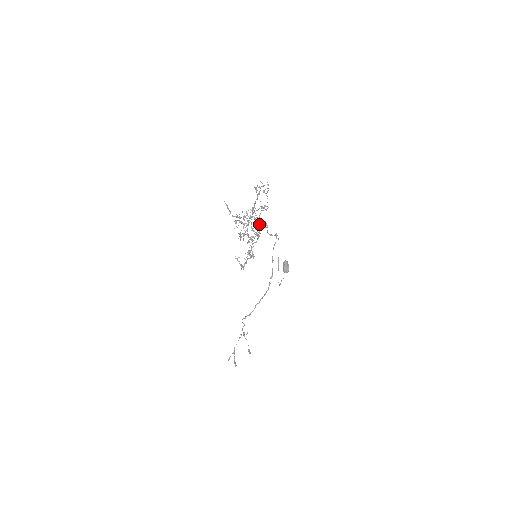
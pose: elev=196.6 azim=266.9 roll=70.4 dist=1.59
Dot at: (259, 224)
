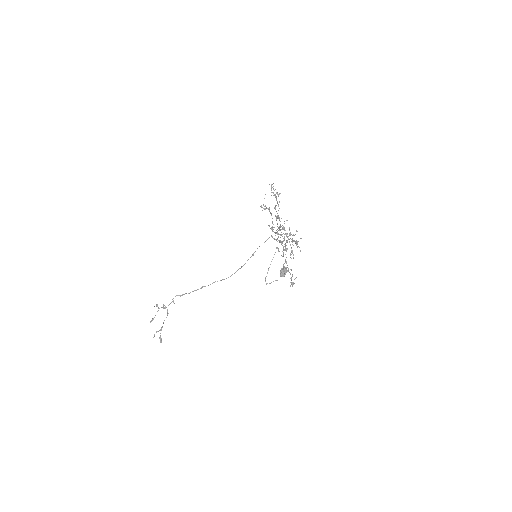
Dot at: (277, 231)
